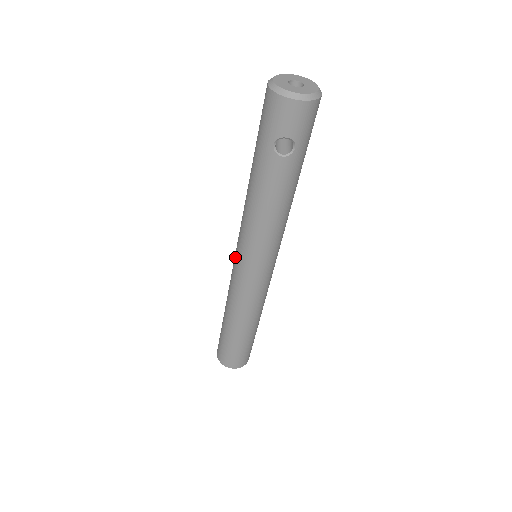
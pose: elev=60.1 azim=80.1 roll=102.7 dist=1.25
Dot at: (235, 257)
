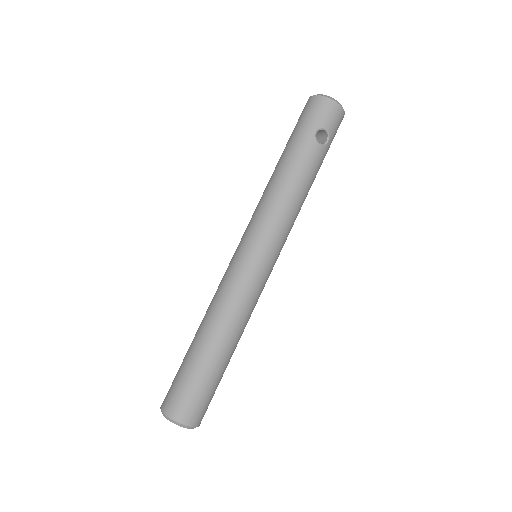
Dot at: (241, 249)
